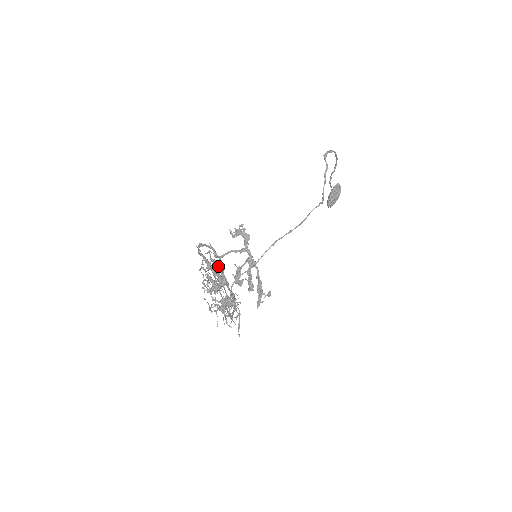
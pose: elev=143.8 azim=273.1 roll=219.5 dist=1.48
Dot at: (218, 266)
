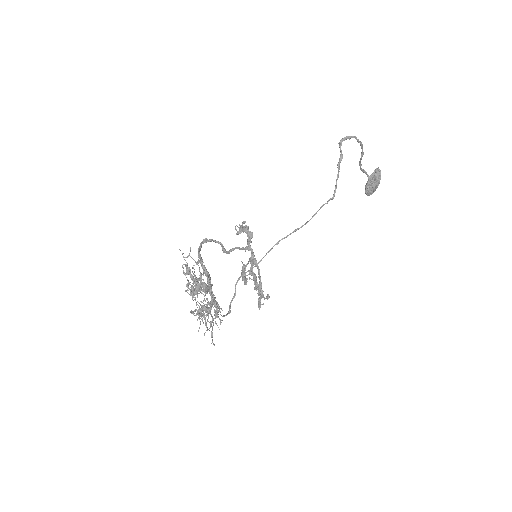
Dot at: (205, 268)
